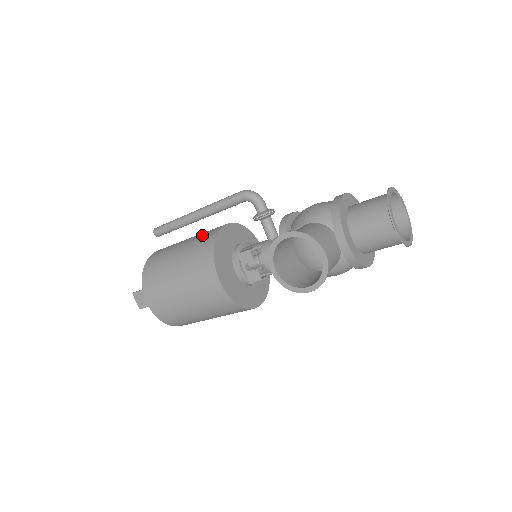
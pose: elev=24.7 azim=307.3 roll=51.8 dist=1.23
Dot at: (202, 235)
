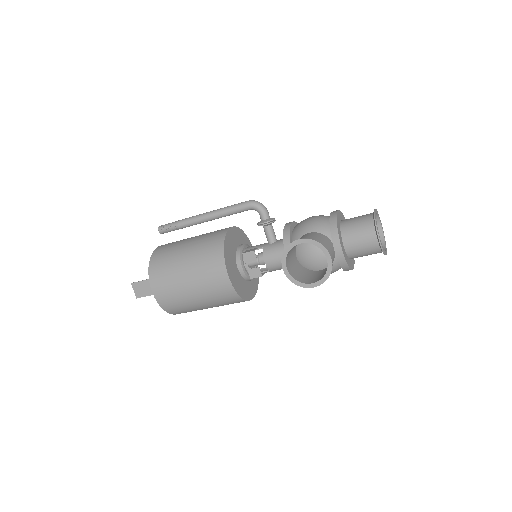
Dot at: (209, 235)
